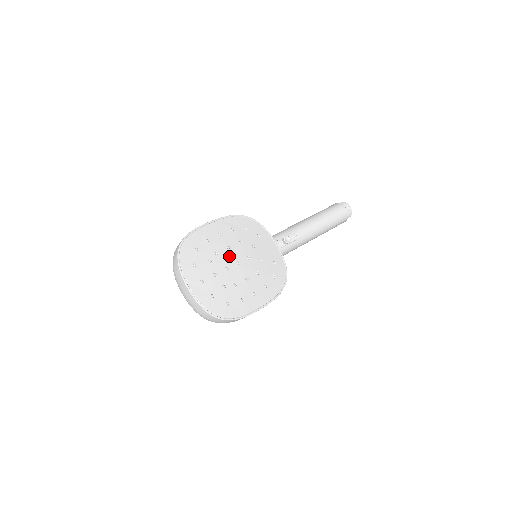
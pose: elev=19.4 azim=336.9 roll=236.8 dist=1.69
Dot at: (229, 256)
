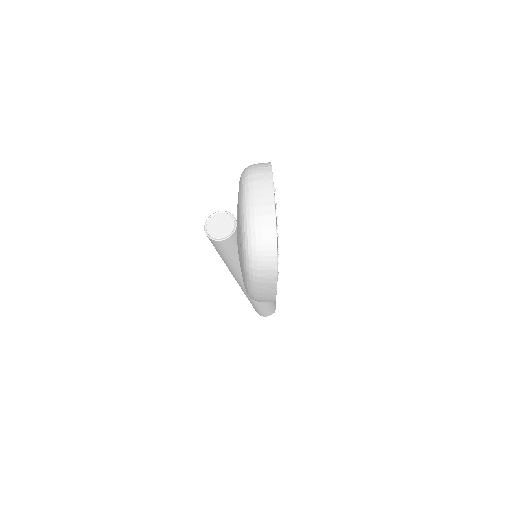
Dot at: occluded
